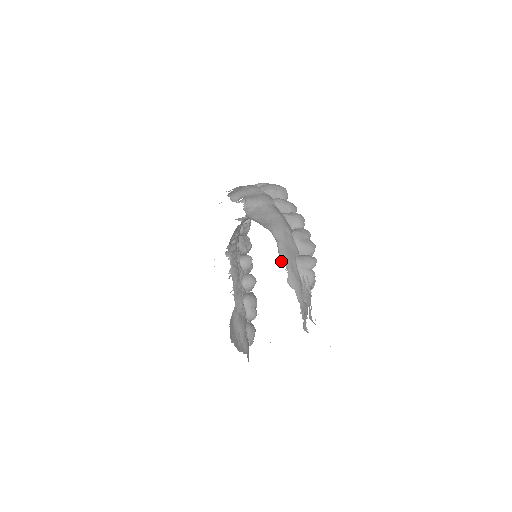
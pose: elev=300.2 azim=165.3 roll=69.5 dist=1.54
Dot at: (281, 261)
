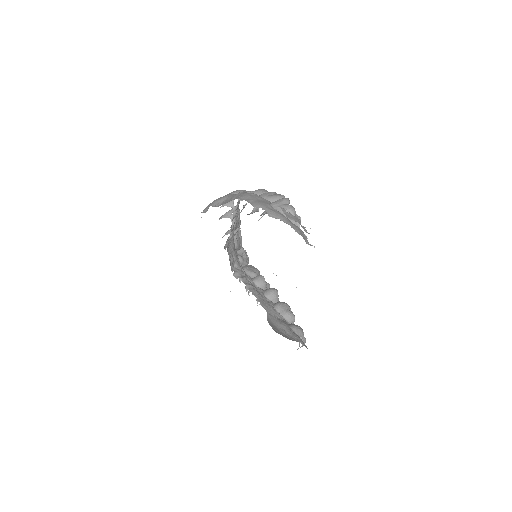
Dot at: (255, 207)
